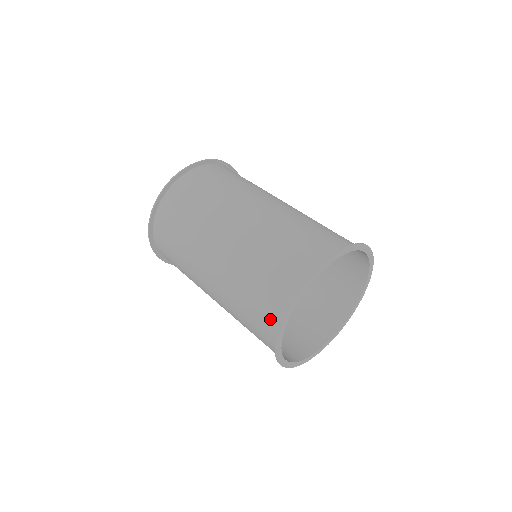
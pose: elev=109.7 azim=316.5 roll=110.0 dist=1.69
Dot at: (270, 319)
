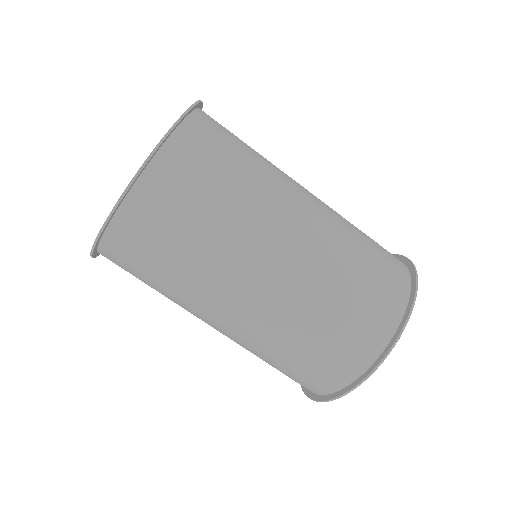
Dot at: occluded
